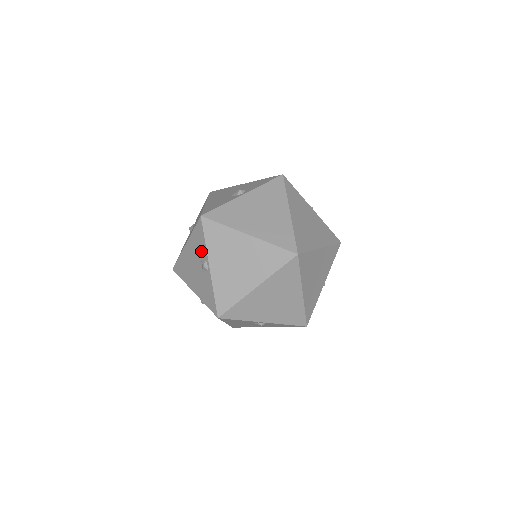
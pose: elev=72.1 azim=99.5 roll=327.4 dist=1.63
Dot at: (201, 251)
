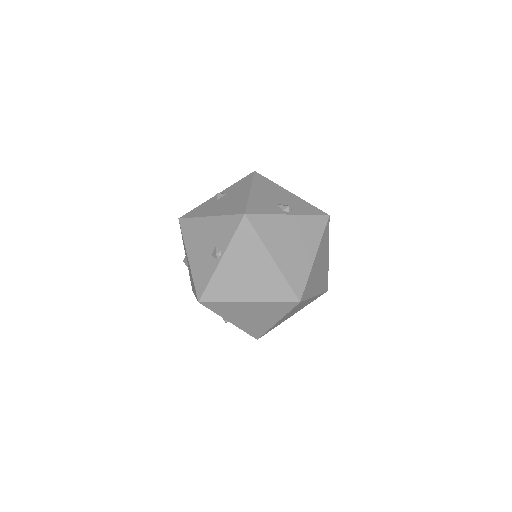
Dot at: (222, 239)
